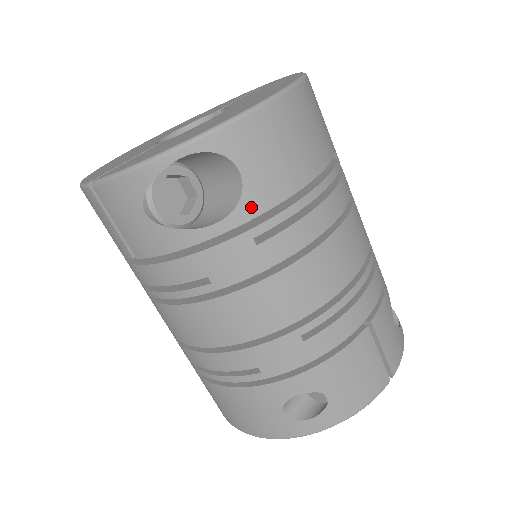
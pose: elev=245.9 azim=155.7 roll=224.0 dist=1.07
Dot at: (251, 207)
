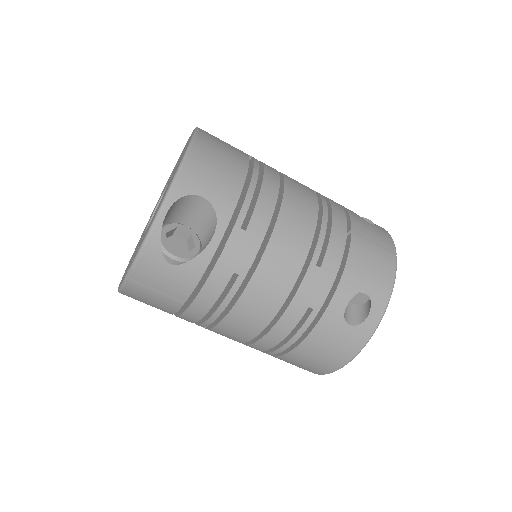
Dot at: (225, 212)
